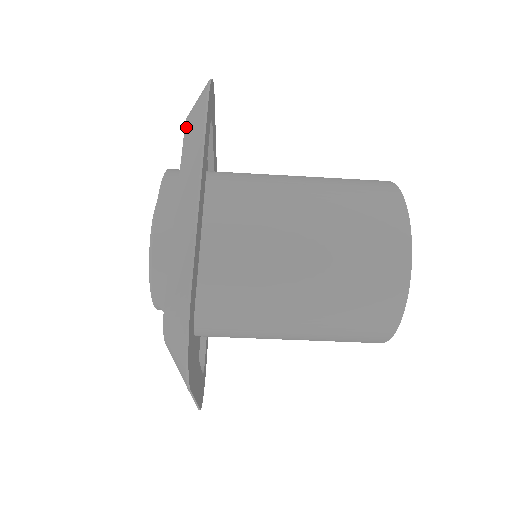
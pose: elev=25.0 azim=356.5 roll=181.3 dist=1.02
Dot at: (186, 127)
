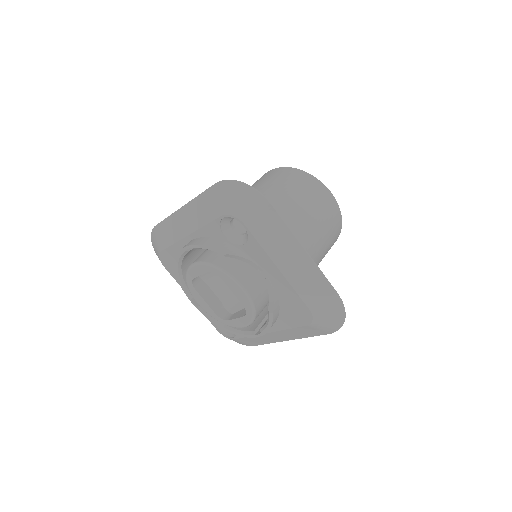
Dot at: (162, 248)
